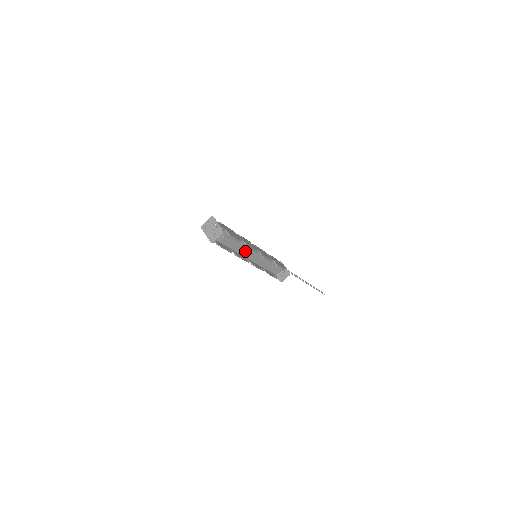
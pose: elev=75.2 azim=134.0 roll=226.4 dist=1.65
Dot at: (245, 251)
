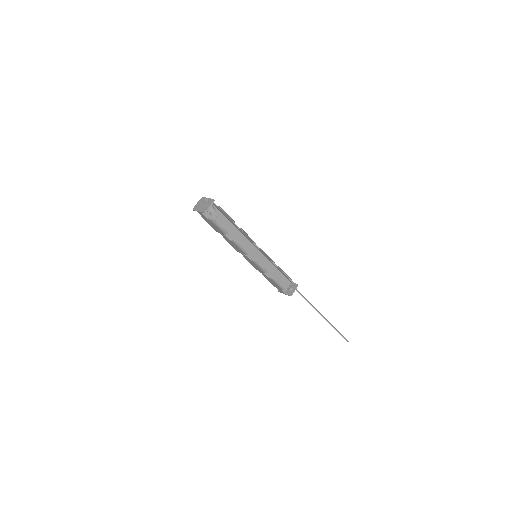
Dot at: (243, 245)
